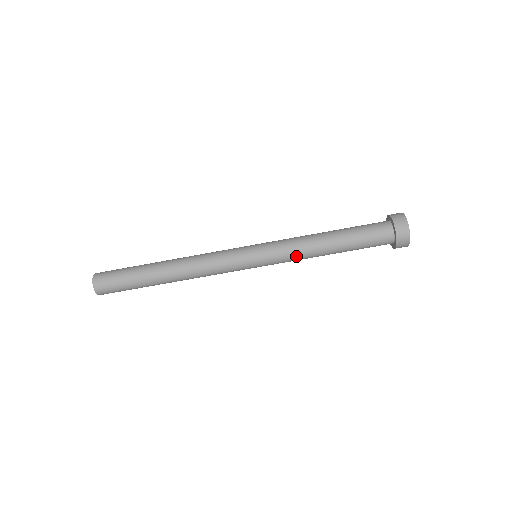
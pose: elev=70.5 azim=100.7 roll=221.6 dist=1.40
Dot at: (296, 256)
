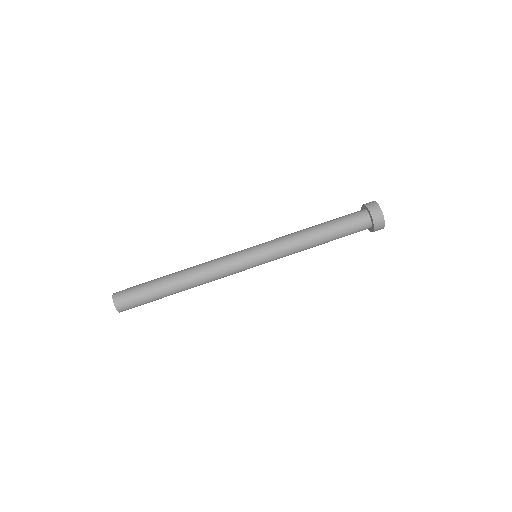
Dot at: (291, 252)
